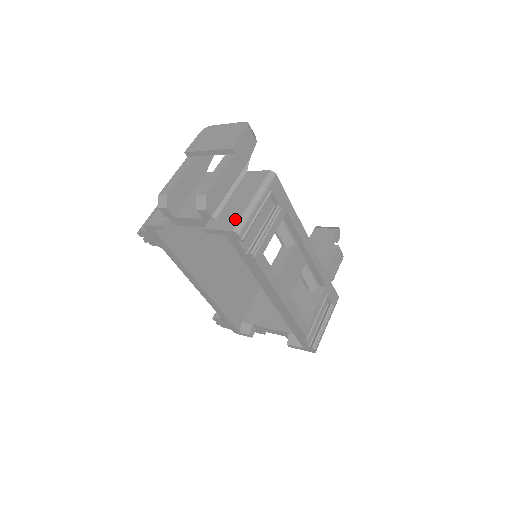
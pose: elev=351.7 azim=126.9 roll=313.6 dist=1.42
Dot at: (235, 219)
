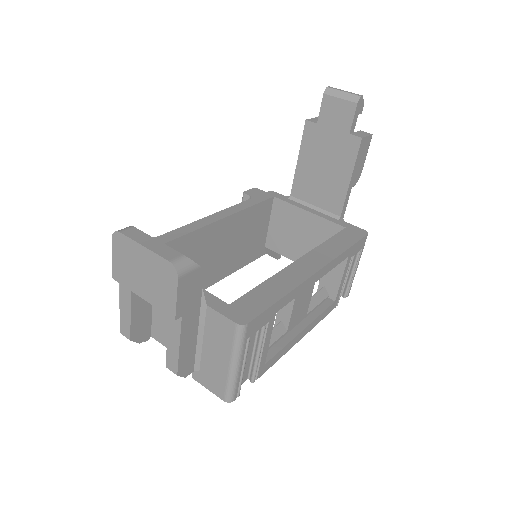
Dot at: (221, 386)
